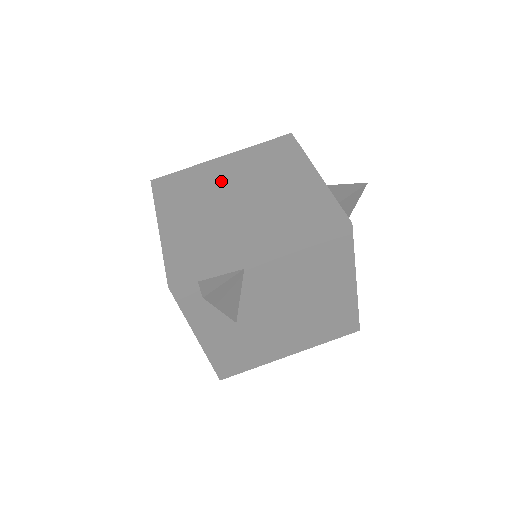
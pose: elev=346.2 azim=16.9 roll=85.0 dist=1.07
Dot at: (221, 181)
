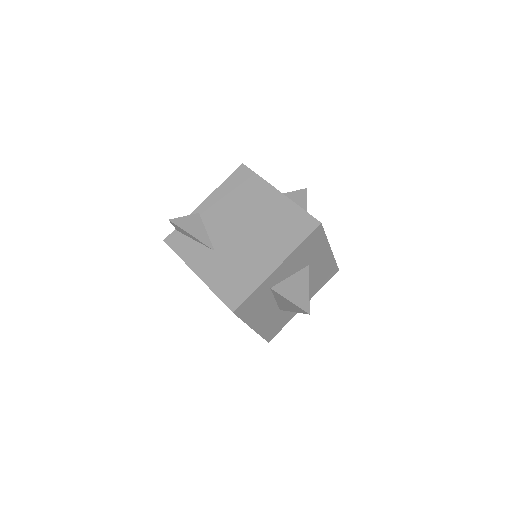
Dot at: occluded
